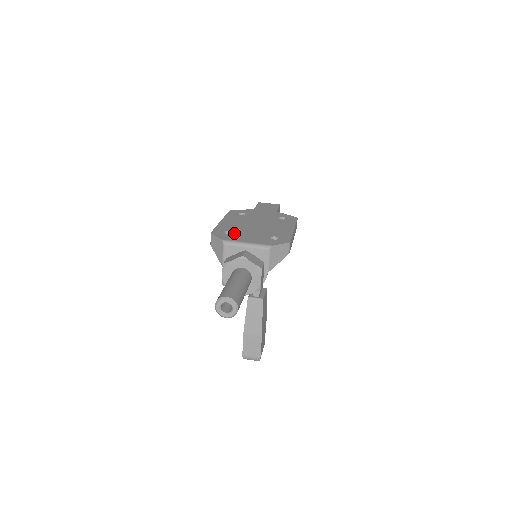
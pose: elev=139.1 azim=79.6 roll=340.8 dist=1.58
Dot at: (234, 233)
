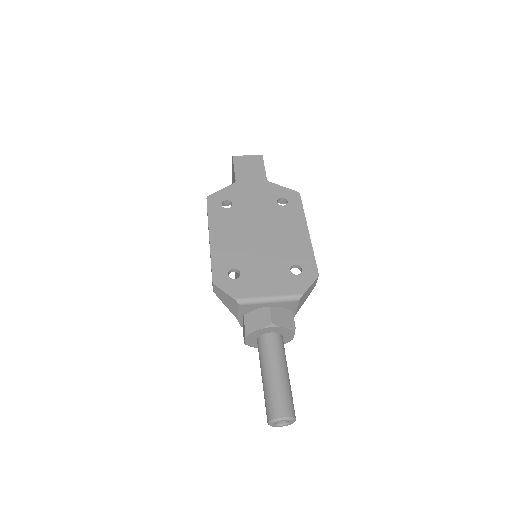
Dot at: (242, 273)
